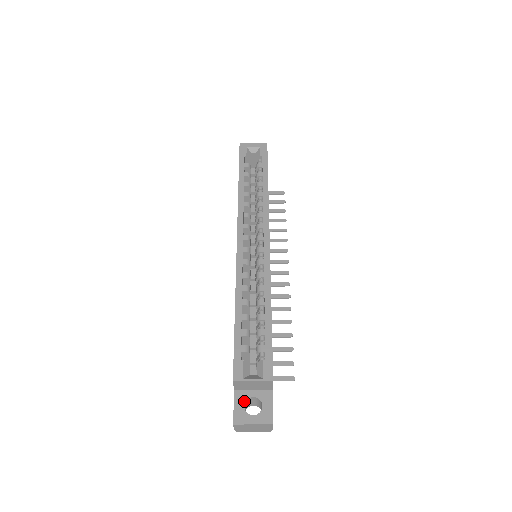
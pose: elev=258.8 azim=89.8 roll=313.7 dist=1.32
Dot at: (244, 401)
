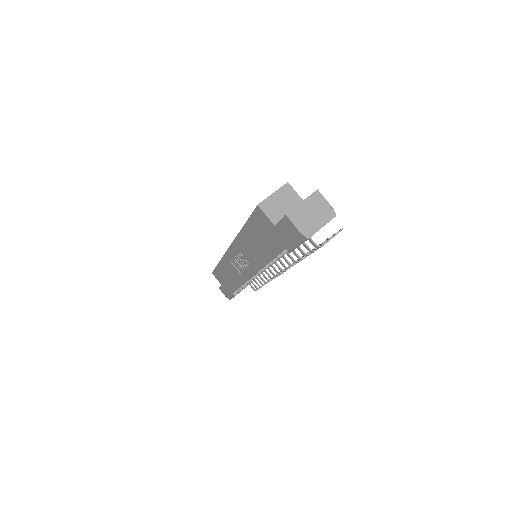
Dot at: occluded
